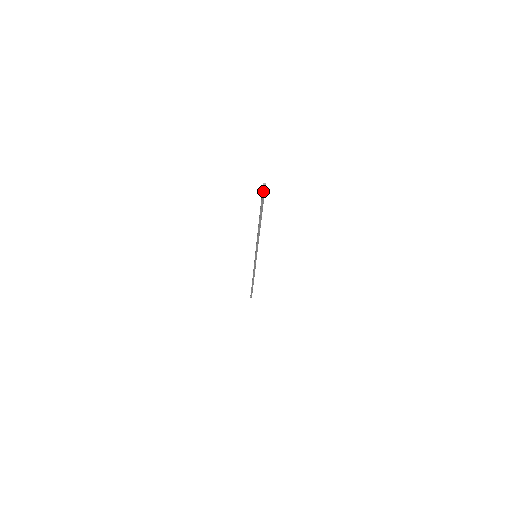
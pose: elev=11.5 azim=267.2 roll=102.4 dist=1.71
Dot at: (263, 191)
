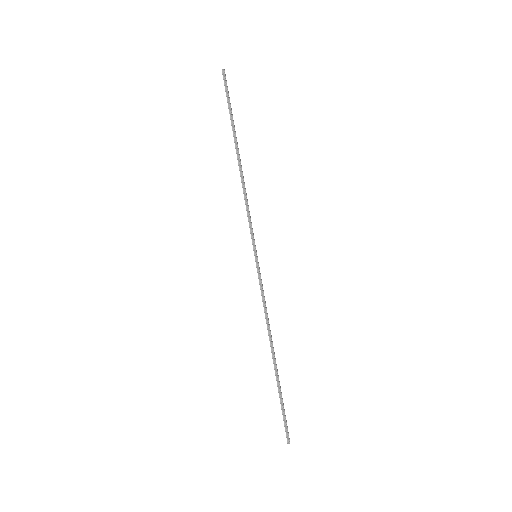
Dot at: (224, 81)
